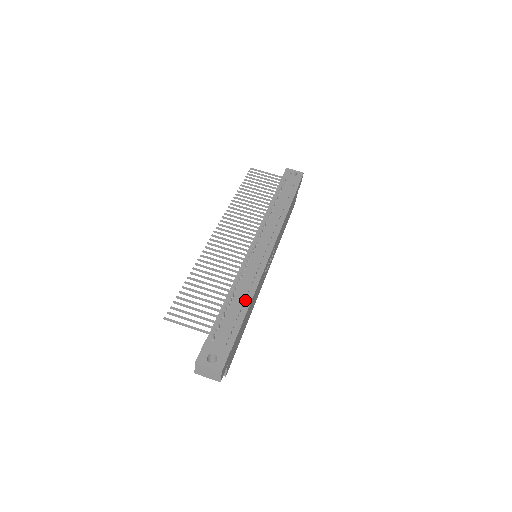
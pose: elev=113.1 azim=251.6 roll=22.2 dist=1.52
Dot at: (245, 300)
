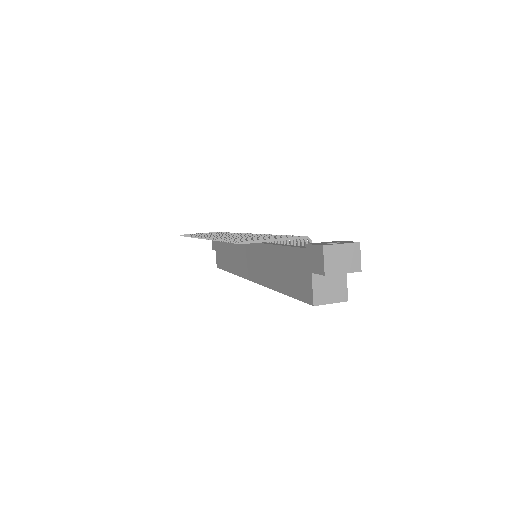
Dot at: occluded
